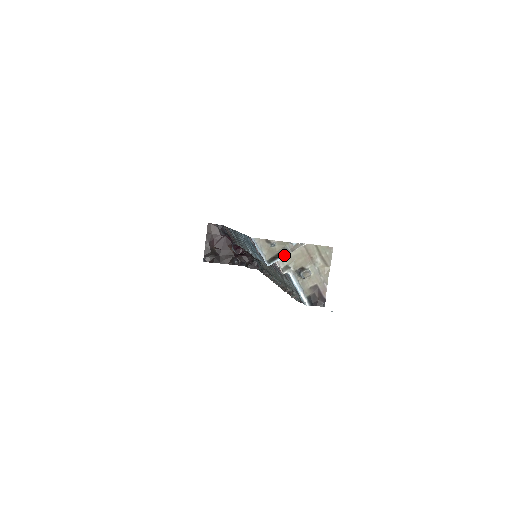
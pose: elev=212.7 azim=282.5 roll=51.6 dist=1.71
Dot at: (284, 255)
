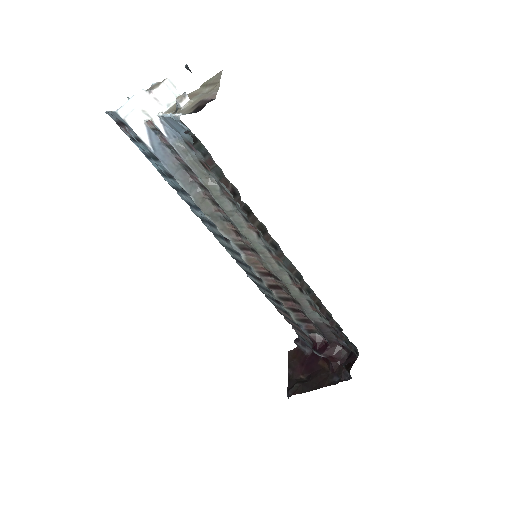
Dot at: (136, 93)
